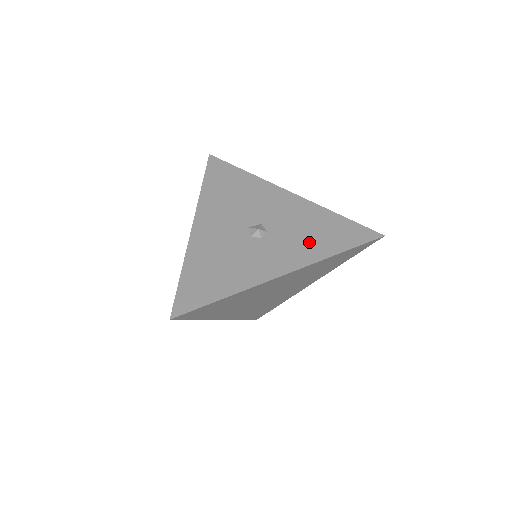
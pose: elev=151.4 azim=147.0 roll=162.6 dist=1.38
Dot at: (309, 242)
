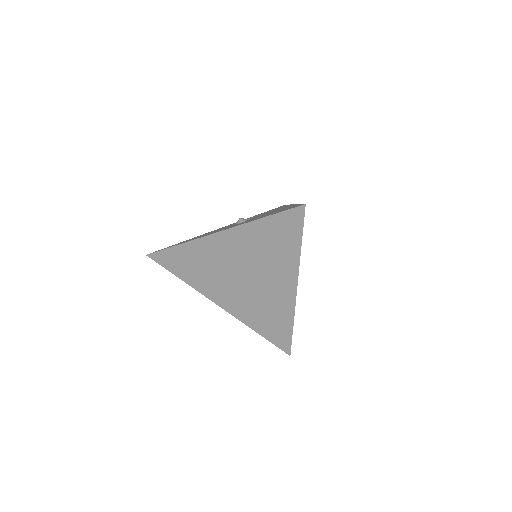
Dot at: occluded
